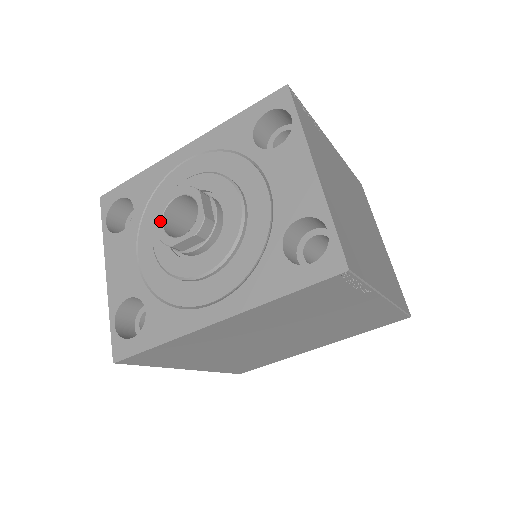
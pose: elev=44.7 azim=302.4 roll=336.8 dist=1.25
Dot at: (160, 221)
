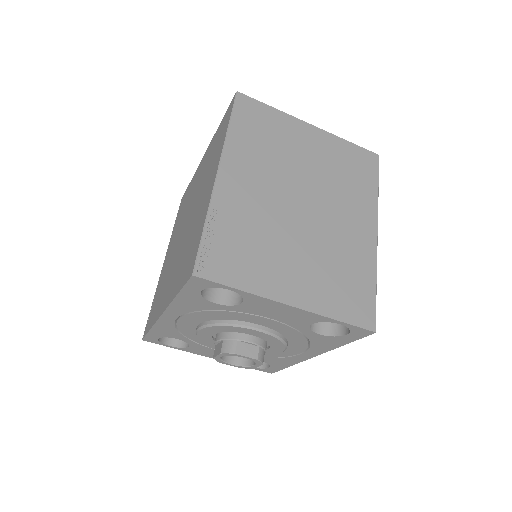
Dot at: (227, 364)
